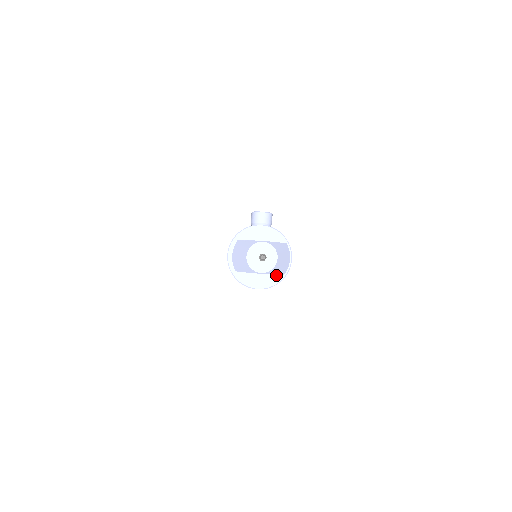
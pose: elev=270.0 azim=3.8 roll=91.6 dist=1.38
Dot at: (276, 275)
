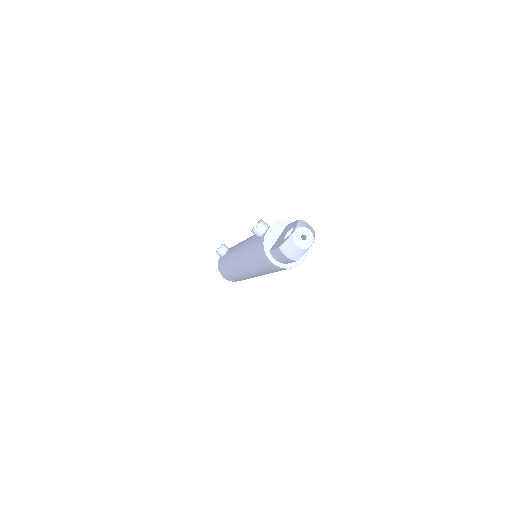
Dot at: occluded
